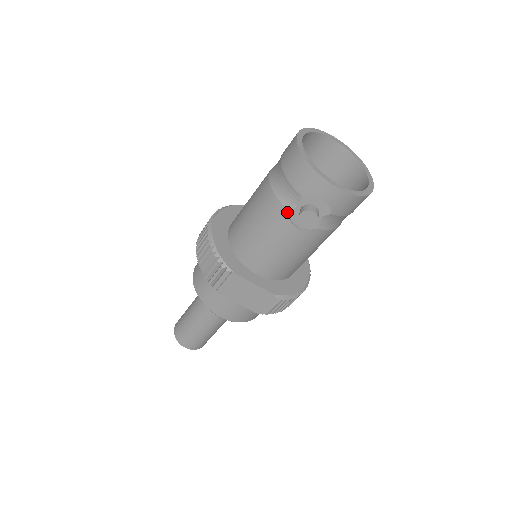
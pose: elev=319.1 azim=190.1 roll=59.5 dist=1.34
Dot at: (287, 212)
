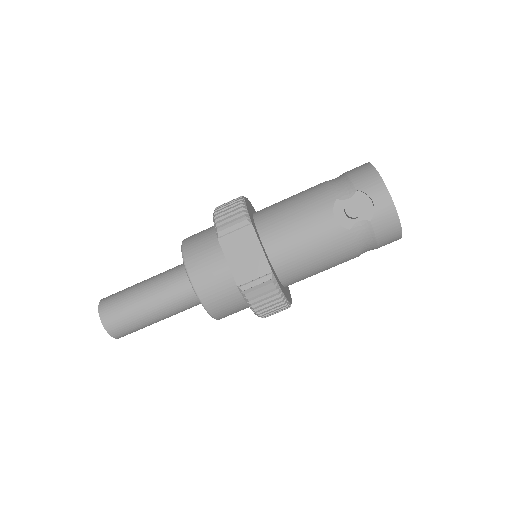
Dot at: (335, 200)
